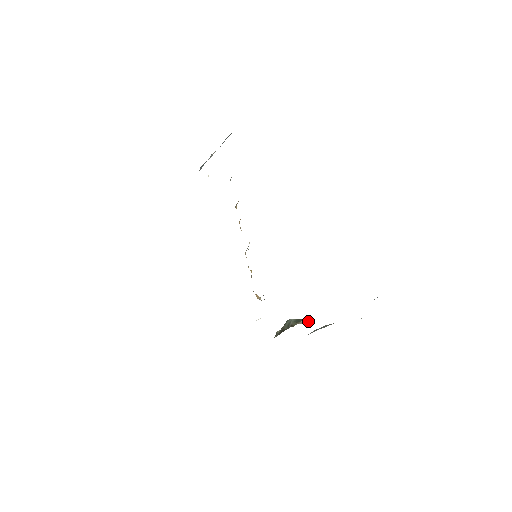
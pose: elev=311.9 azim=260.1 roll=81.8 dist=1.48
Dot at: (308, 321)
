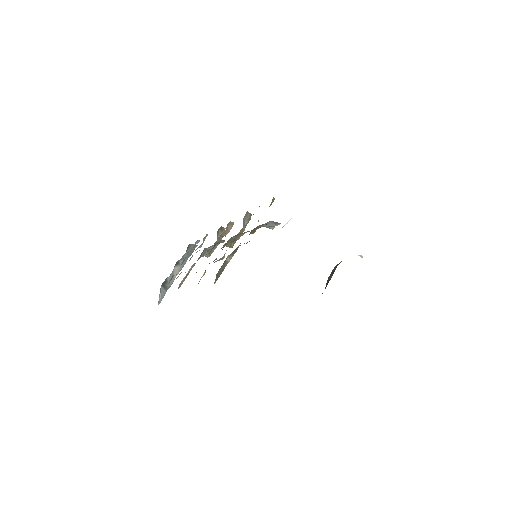
Dot at: occluded
